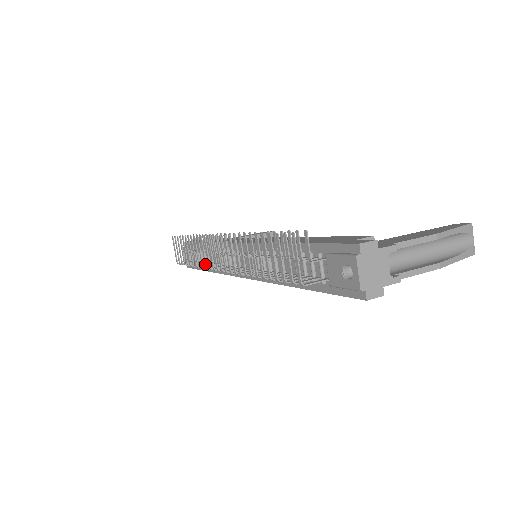
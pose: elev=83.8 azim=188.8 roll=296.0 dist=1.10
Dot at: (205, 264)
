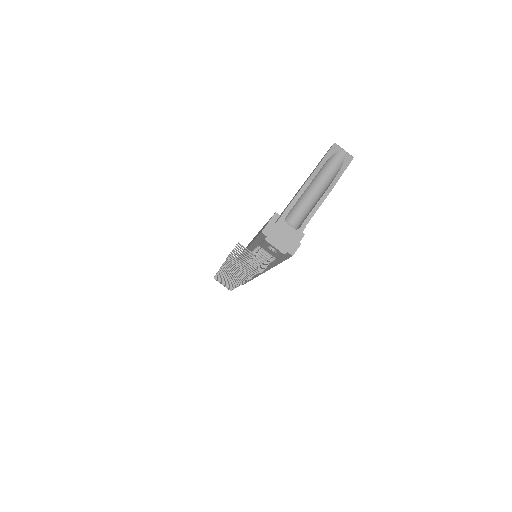
Dot at: occluded
